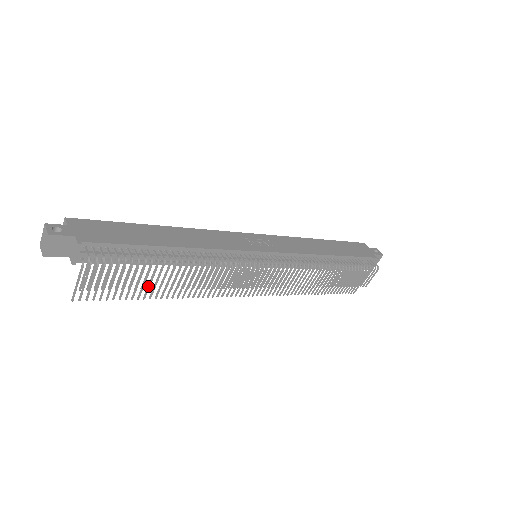
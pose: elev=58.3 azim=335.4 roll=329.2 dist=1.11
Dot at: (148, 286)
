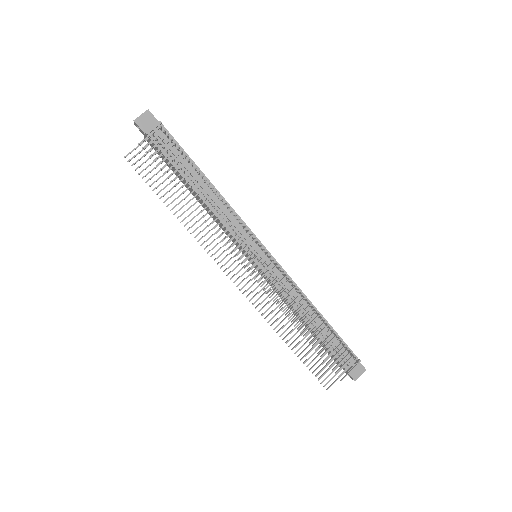
Dot at: (177, 183)
